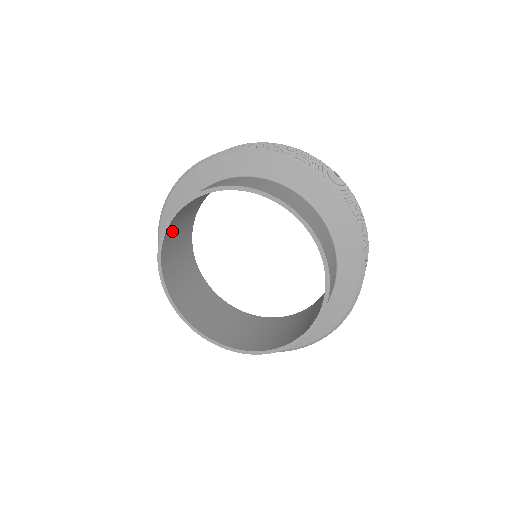
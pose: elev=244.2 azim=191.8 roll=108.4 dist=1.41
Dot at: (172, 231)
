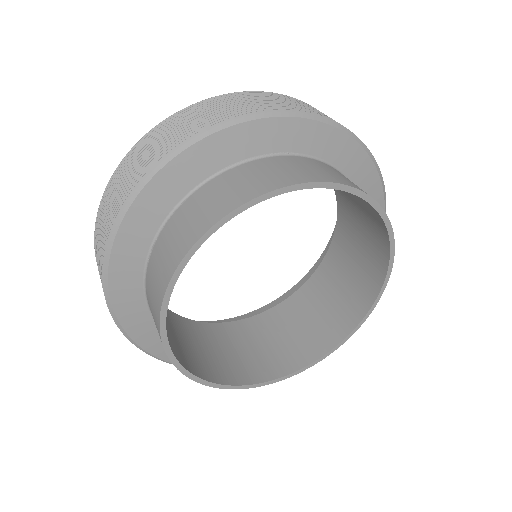
Dot at: (170, 343)
